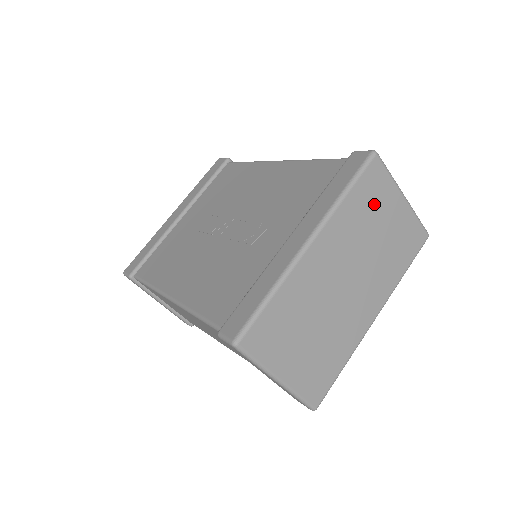
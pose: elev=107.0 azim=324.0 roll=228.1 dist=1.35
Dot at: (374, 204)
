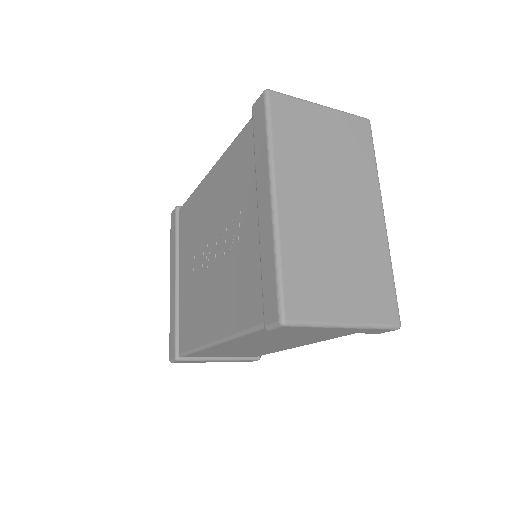
Dot at: (301, 129)
